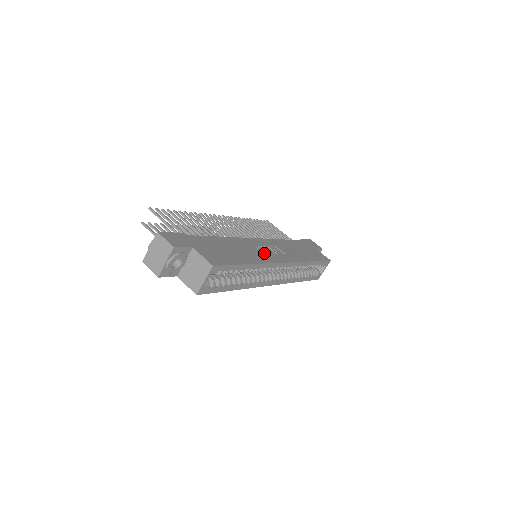
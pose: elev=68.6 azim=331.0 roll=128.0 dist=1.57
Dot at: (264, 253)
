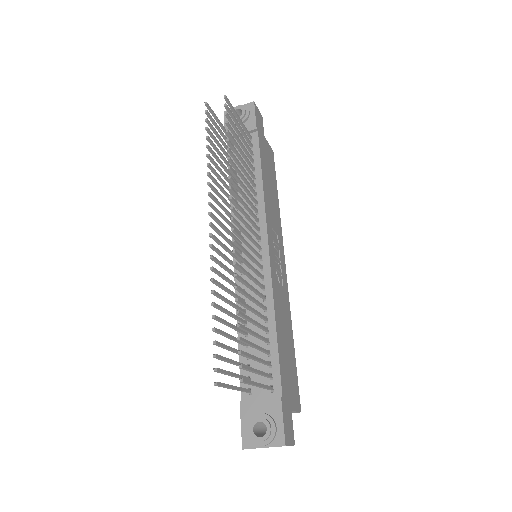
Dot at: (282, 280)
